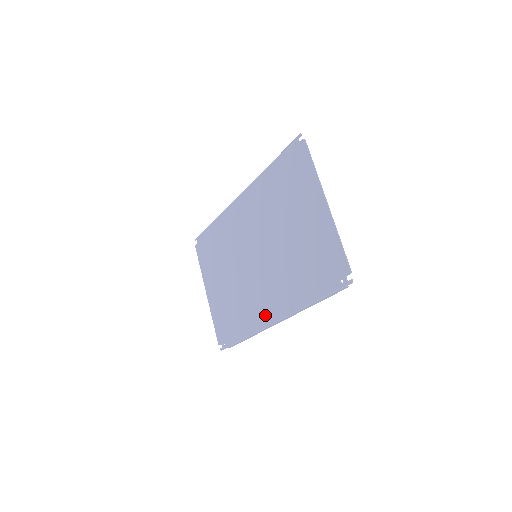
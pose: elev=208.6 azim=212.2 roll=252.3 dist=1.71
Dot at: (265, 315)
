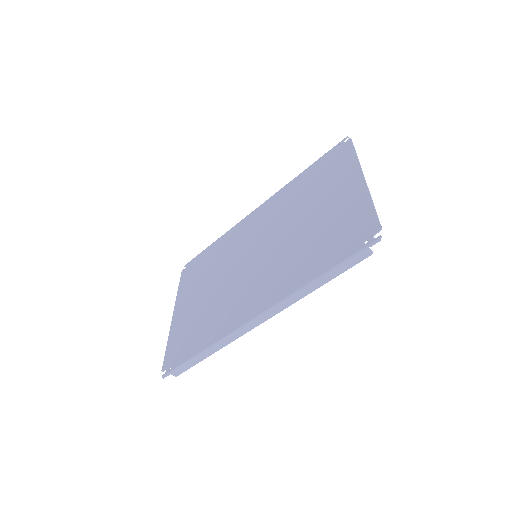
Dot at: (245, 313)
